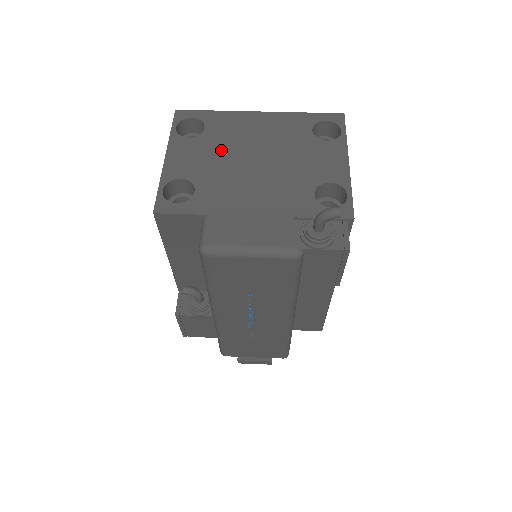
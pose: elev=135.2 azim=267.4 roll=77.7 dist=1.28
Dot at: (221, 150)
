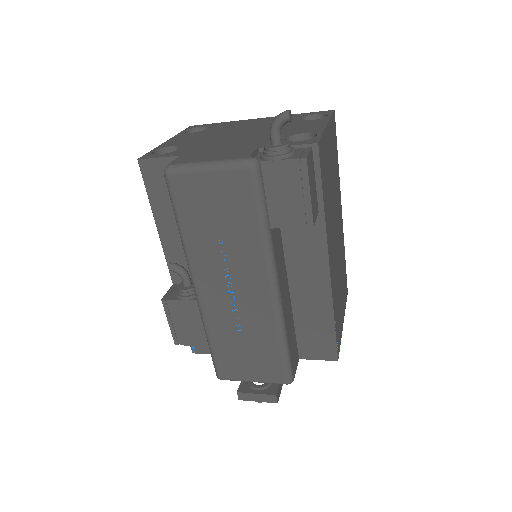
Dot at: (215, 133)
